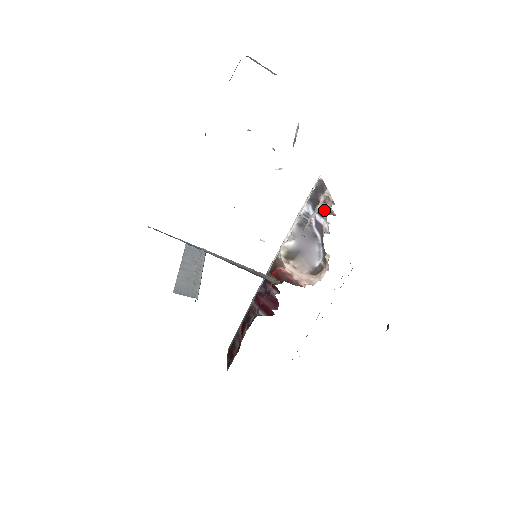
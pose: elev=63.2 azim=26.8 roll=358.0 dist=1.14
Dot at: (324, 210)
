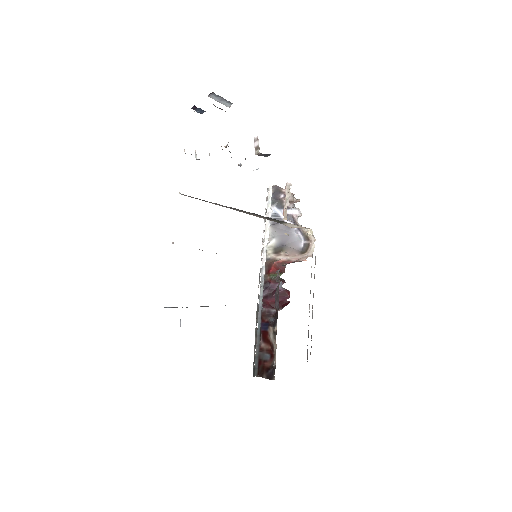
Dot at: occluded
